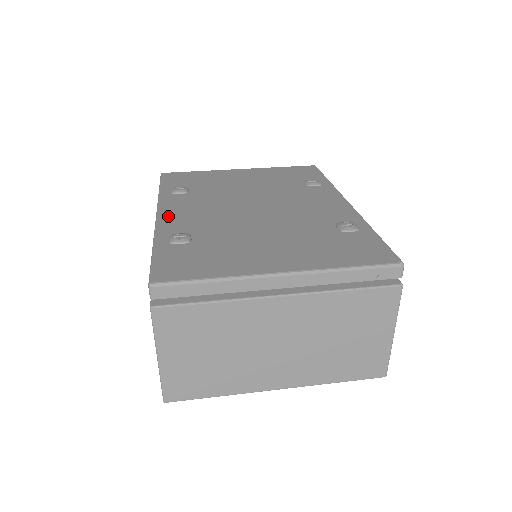
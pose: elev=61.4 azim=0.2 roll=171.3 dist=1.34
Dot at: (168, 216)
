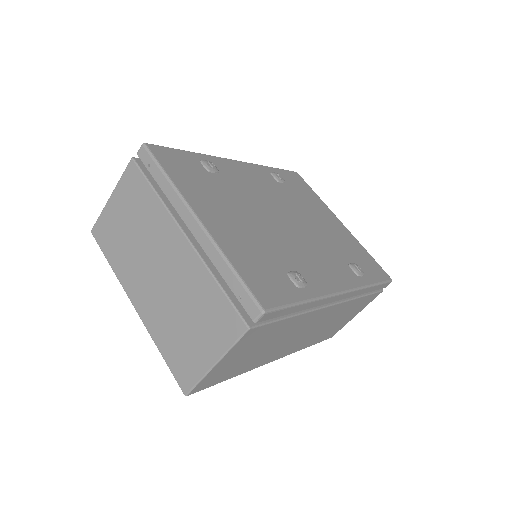
Dot at: (237, 165)
